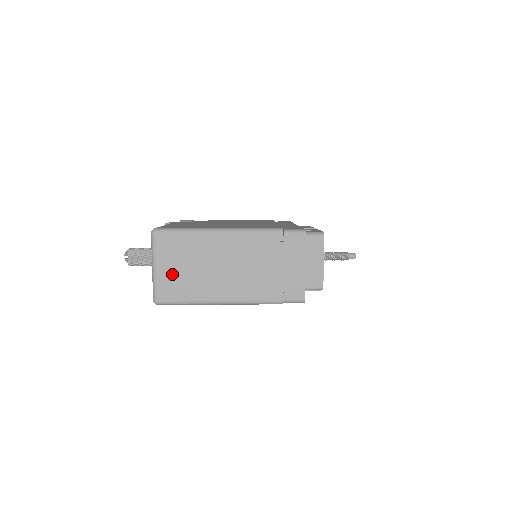
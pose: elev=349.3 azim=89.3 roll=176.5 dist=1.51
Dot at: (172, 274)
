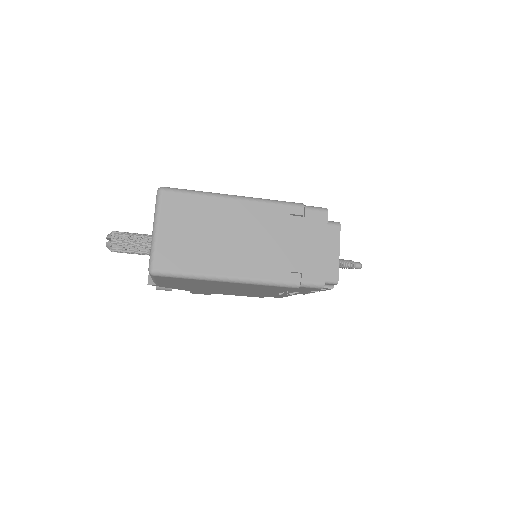
Dot at: (176, 239)
